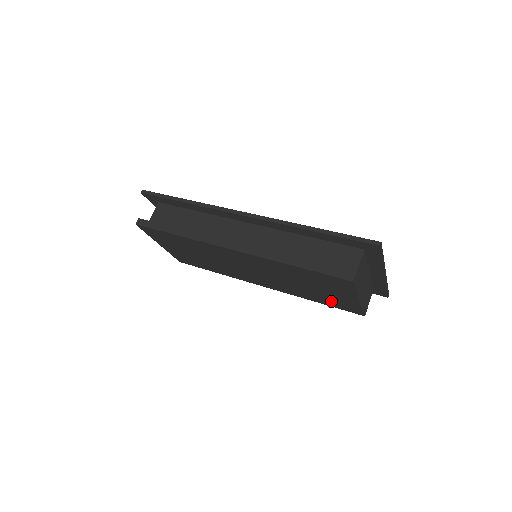
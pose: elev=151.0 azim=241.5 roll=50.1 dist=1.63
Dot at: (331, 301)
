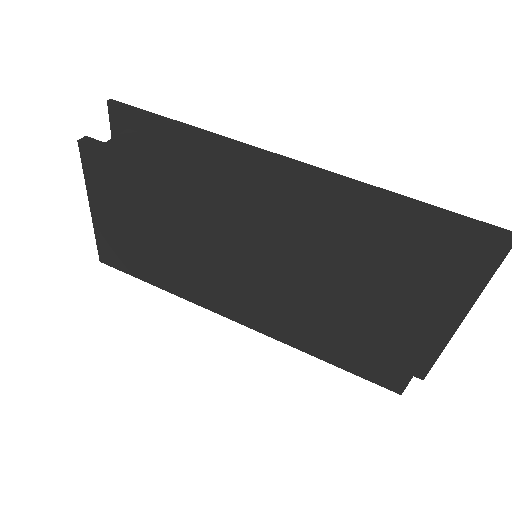
Dot at: (360, 354)
